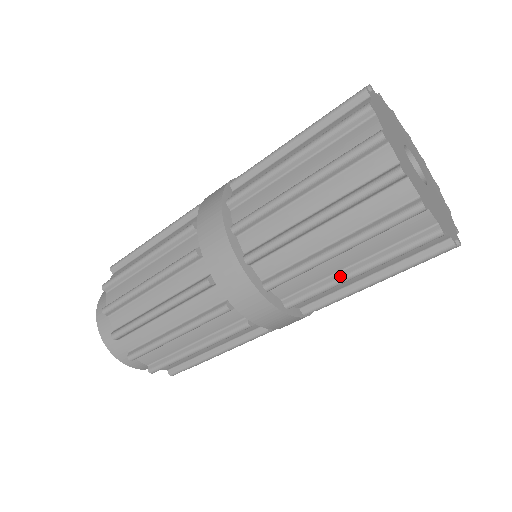
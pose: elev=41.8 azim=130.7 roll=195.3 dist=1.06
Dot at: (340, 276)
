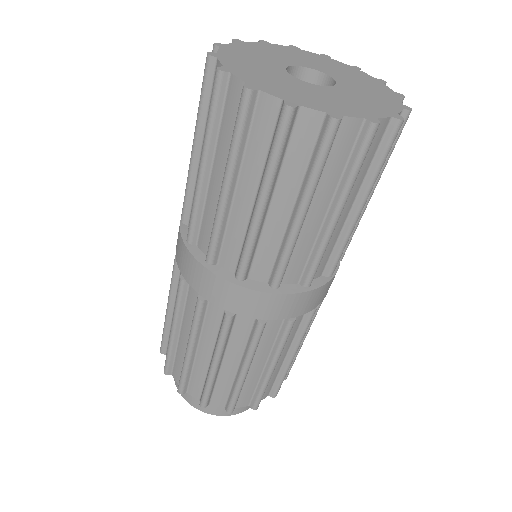
Dot at: (351, 222)
